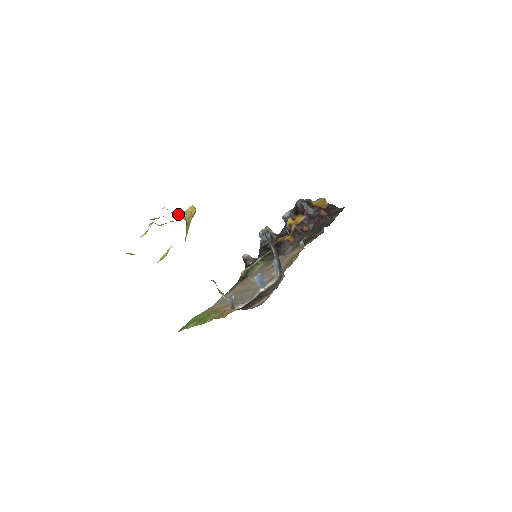
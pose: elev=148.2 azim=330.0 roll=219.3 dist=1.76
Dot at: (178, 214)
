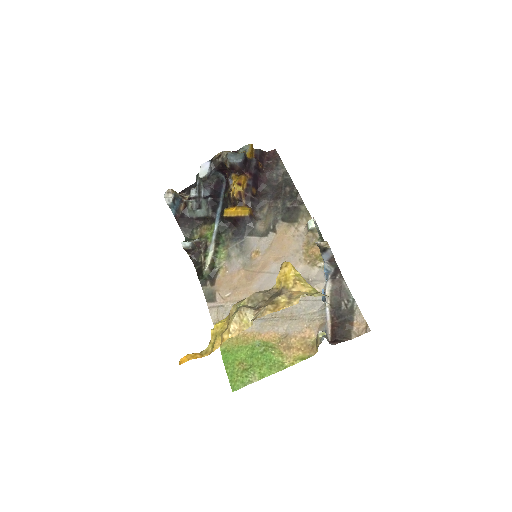
Dot at: (321, 294)
